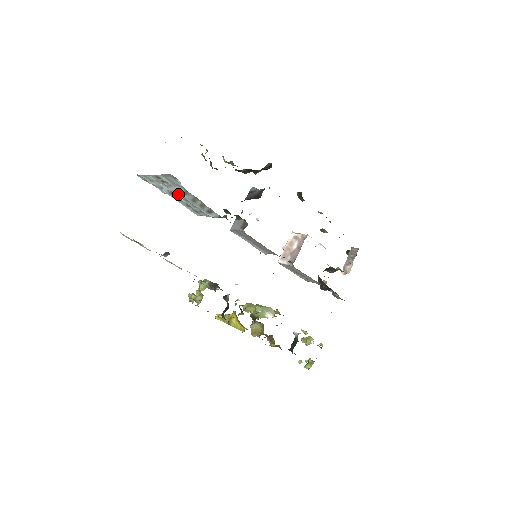
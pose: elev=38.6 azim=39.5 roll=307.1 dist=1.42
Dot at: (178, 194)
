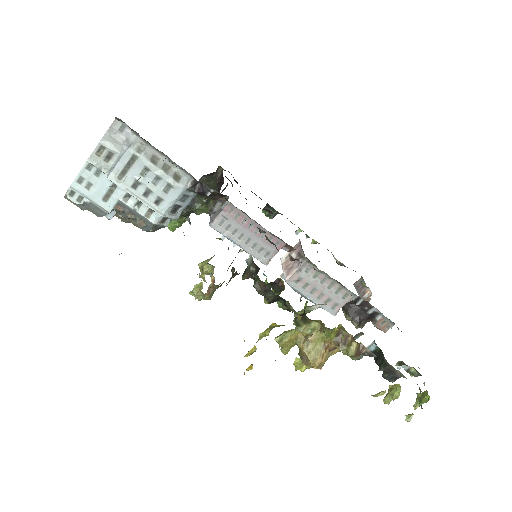
Dot at: (130, 164)
